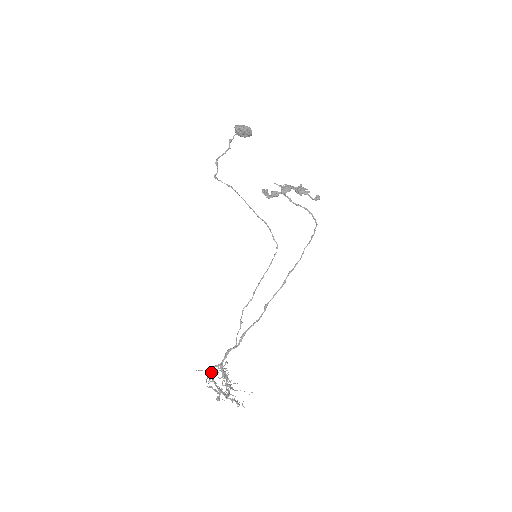
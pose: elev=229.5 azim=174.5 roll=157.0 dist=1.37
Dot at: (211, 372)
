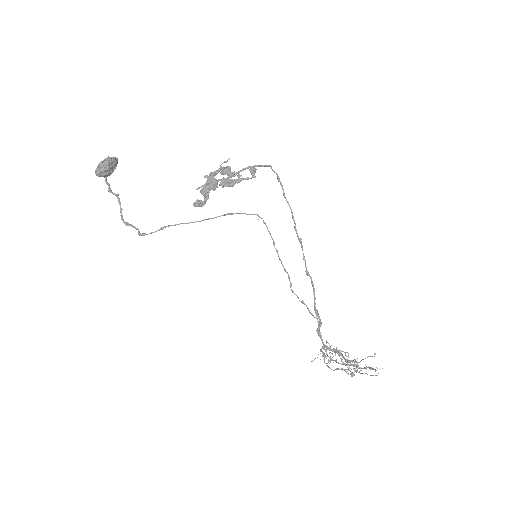
Dot at: (323, 356)
